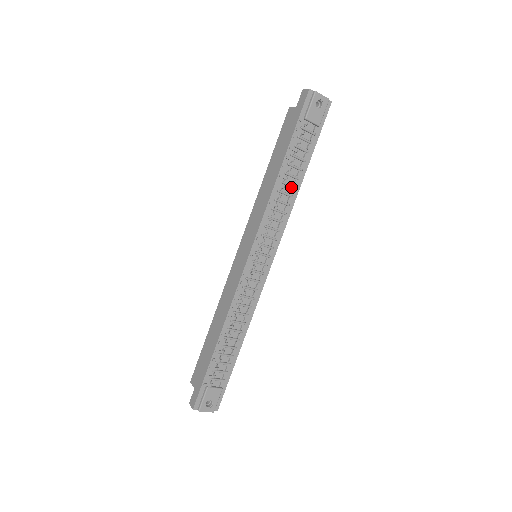
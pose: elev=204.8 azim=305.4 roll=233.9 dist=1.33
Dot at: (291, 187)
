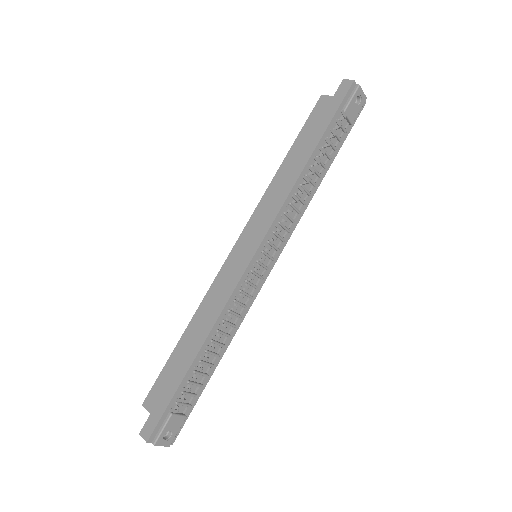
Dot at: (311, 184)
